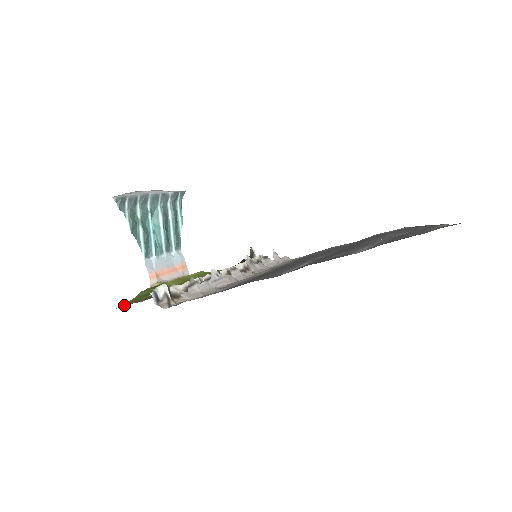
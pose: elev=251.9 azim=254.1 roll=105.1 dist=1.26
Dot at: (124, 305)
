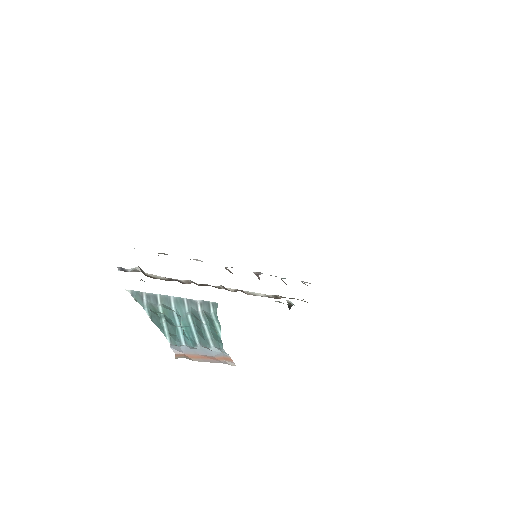
Dot at: occluded
